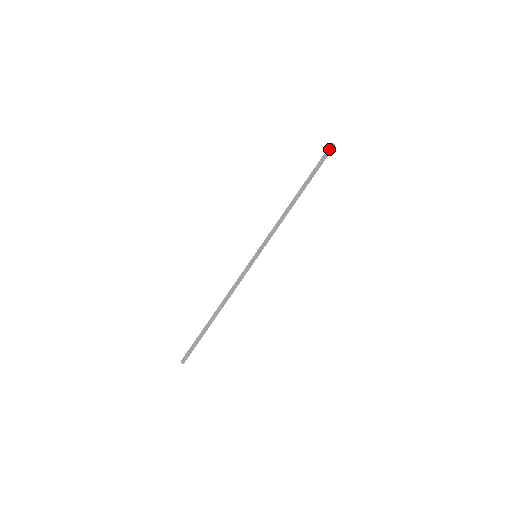
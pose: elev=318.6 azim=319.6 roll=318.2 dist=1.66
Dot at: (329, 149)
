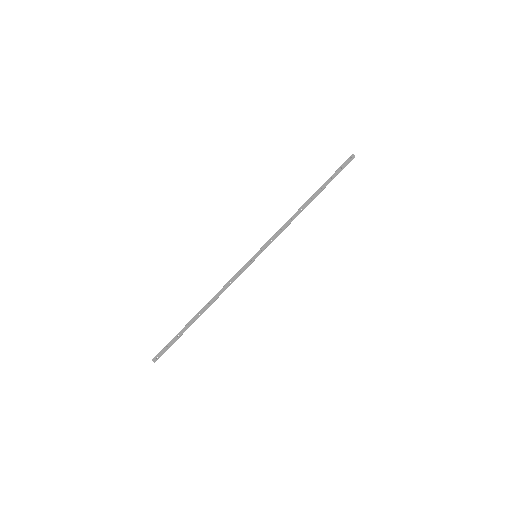
Dot at: (350, 160)
